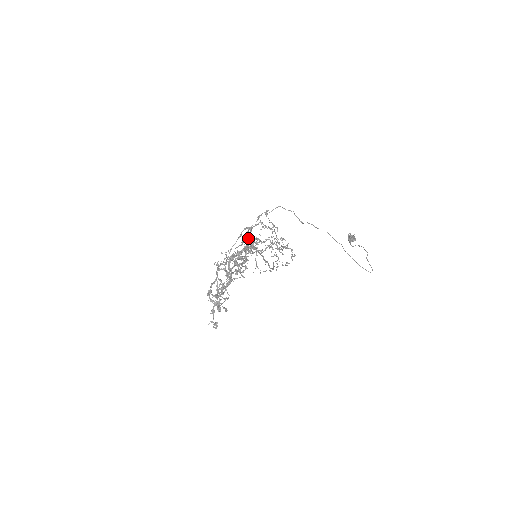
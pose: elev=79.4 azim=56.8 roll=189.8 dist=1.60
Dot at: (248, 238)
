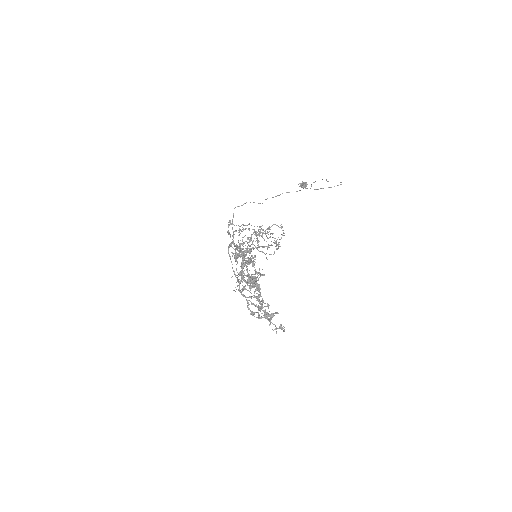
Dot at: (239, 243)
